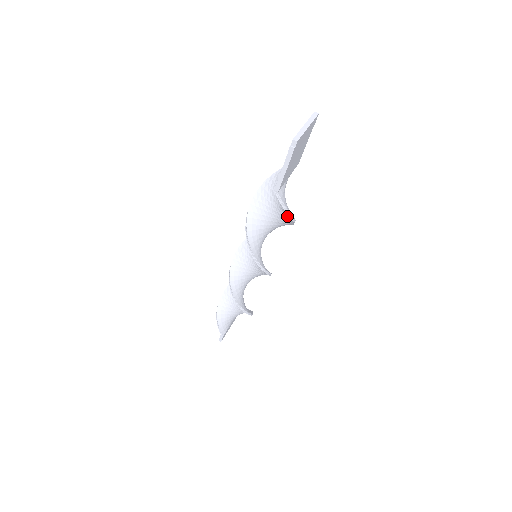
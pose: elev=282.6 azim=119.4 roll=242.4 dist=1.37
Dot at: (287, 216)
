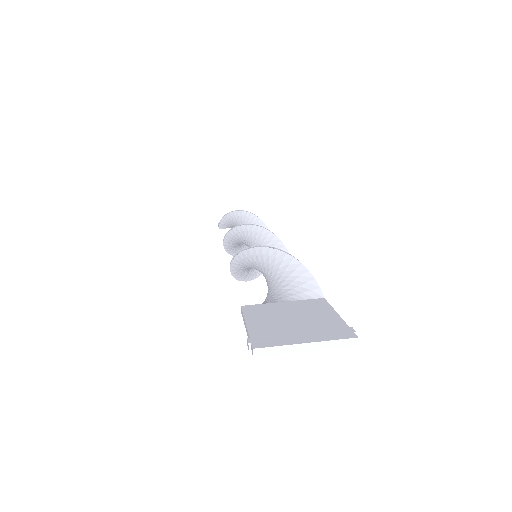
Dot at: occluded
